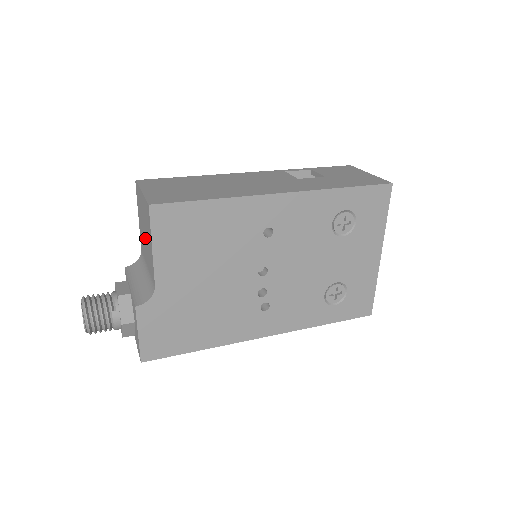
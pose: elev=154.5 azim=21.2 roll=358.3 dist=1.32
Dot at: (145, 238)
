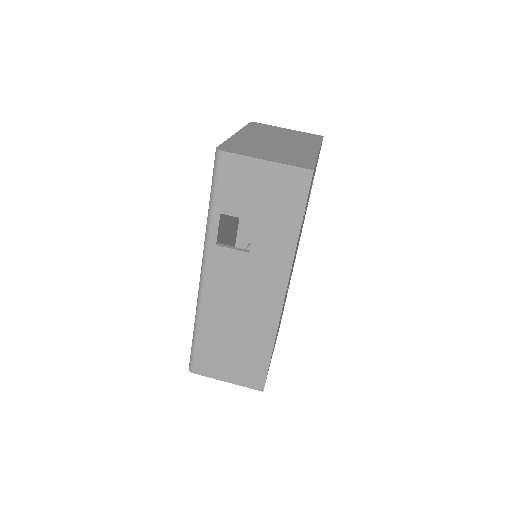
Dot at: occluded
